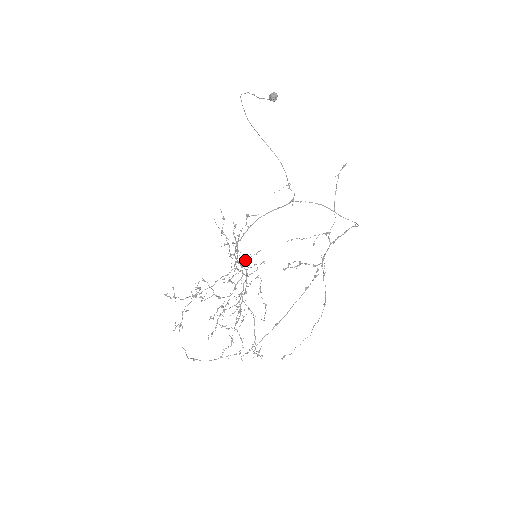
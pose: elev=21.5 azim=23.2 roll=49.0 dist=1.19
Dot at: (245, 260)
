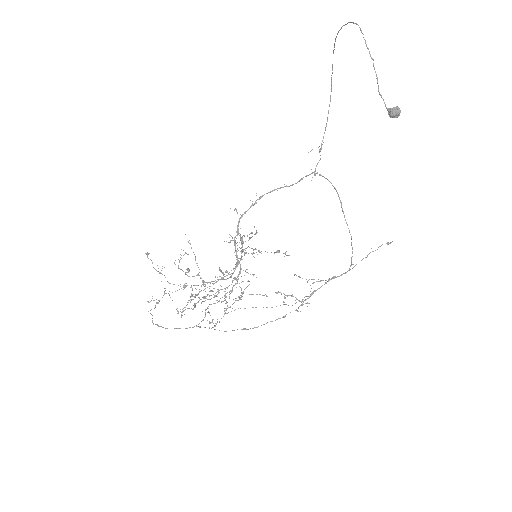
Dot at: occluded
